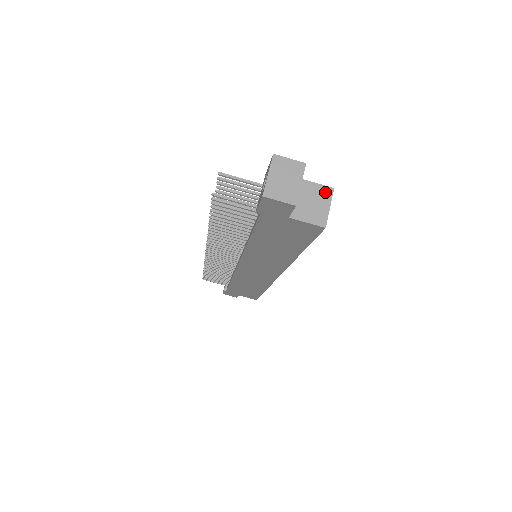
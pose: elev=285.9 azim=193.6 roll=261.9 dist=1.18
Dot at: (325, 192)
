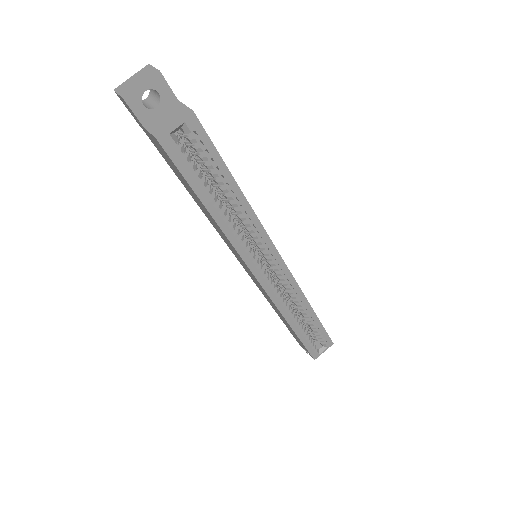
Dot at: (184, 112)
